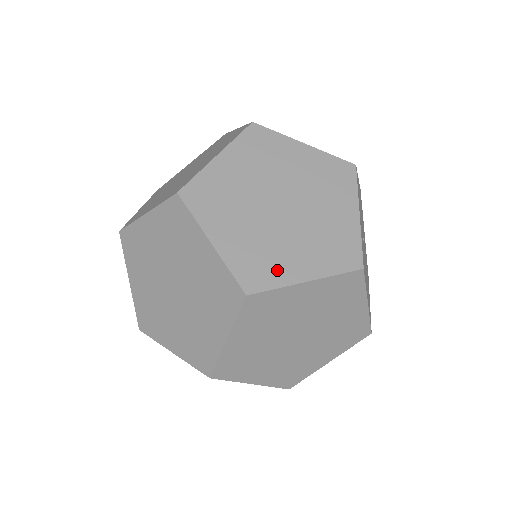
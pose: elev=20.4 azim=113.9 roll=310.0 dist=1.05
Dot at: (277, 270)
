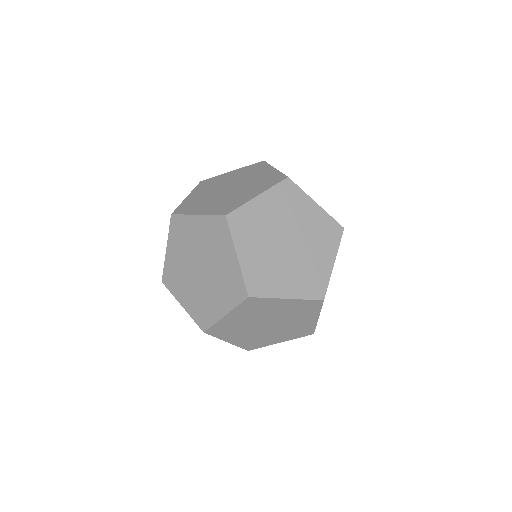
Dot at: (272, 286)
